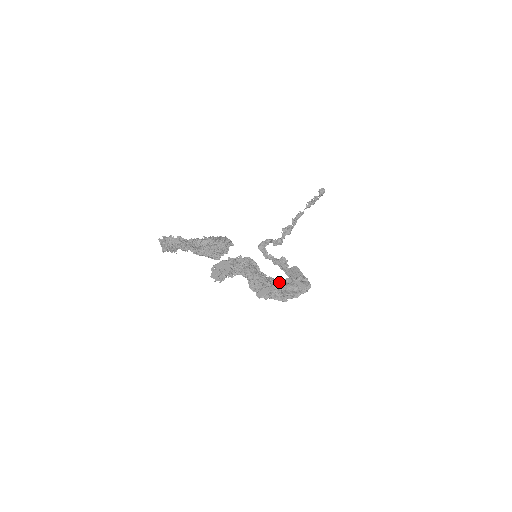
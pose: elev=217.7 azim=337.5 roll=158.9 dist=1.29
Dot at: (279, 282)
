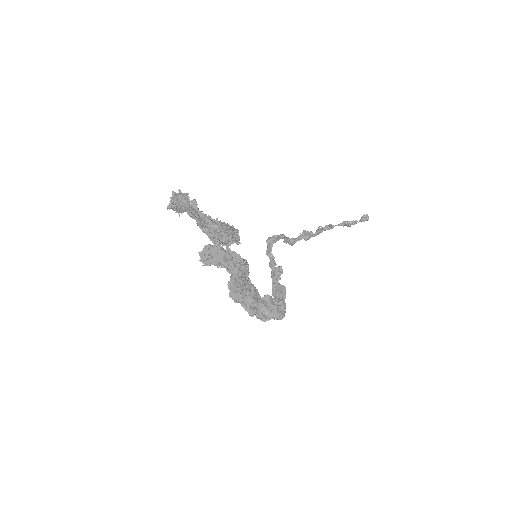
Dot at: (258, 295)
